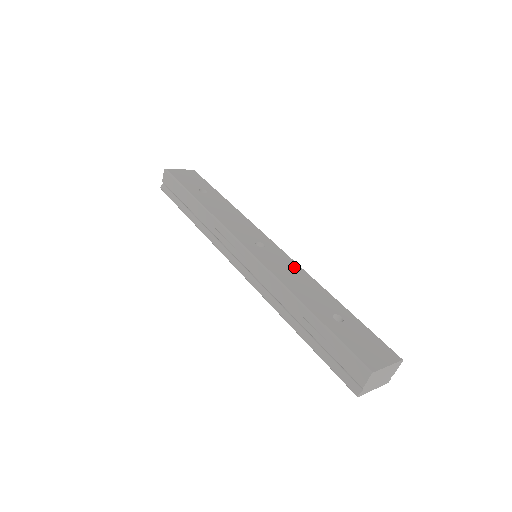
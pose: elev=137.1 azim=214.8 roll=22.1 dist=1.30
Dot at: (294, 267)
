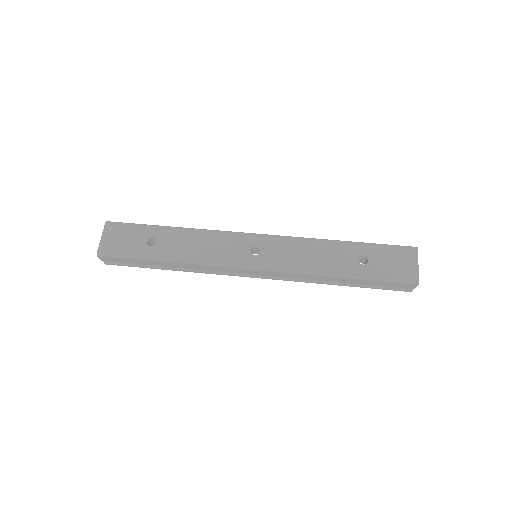
Dot at: (295, 244)
